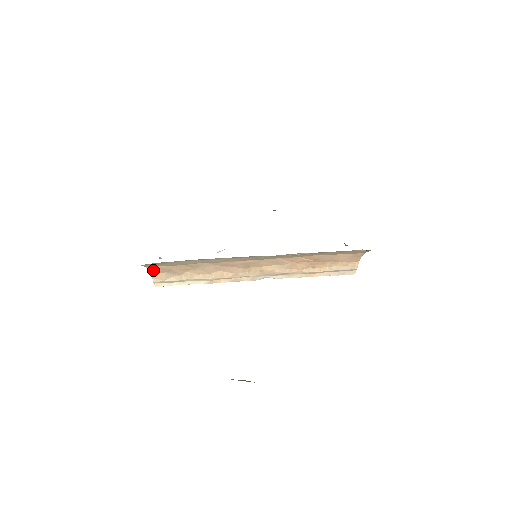
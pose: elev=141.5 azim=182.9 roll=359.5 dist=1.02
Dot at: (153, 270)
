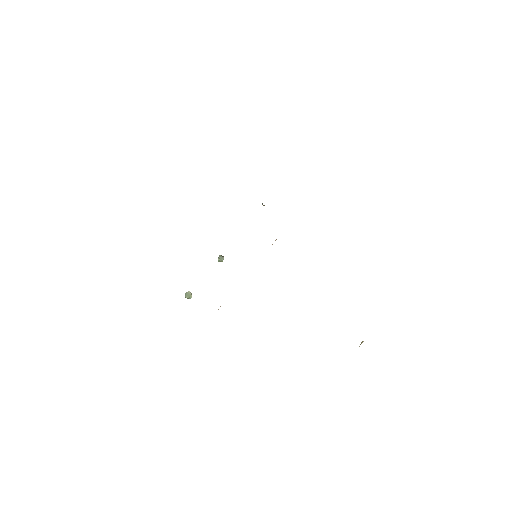
Dot at: occluded
